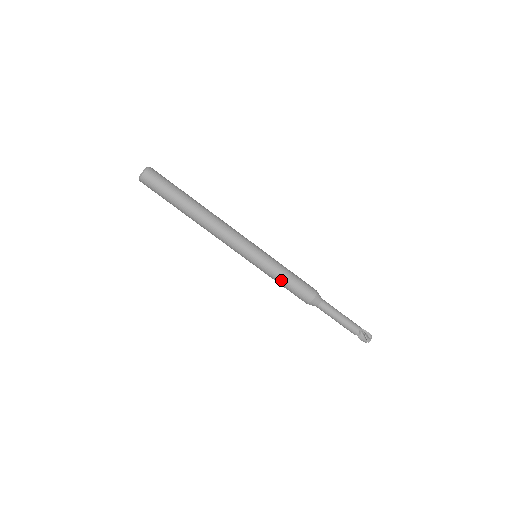
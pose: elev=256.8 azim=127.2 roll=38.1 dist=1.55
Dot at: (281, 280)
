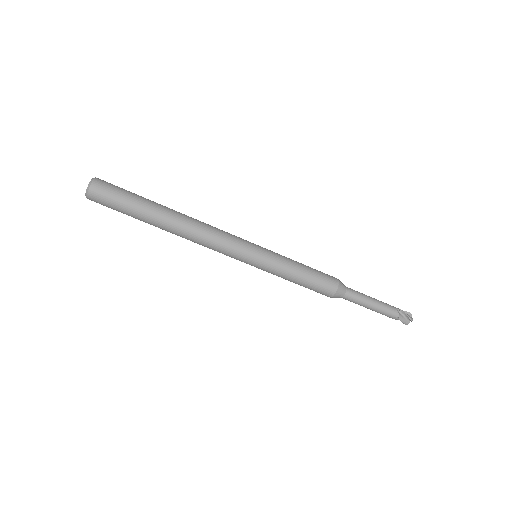
Dot at: (296, 273)
